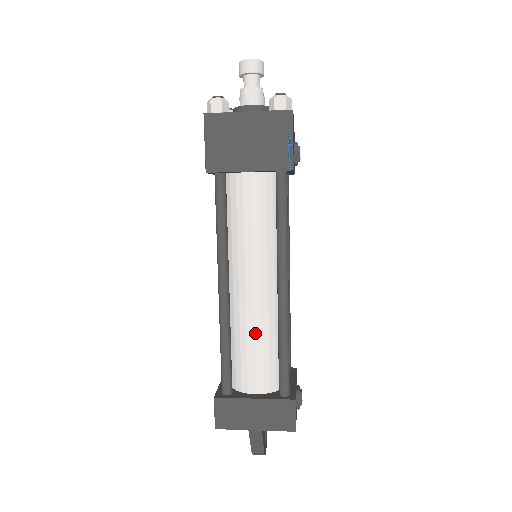
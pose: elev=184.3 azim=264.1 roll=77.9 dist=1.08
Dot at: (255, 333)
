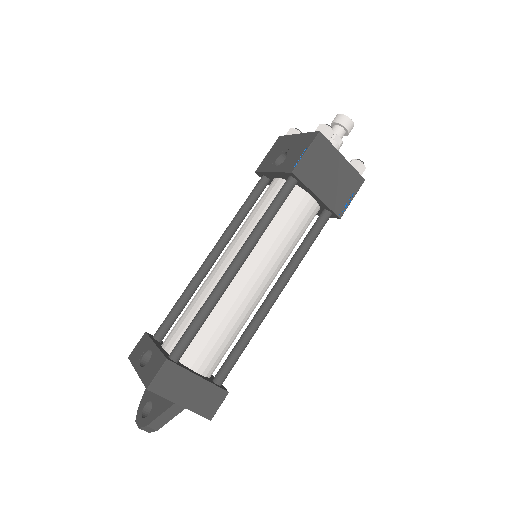
Dot at: (232, 320)
